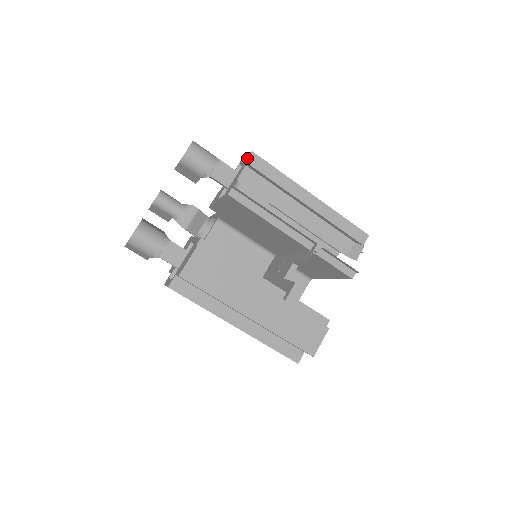
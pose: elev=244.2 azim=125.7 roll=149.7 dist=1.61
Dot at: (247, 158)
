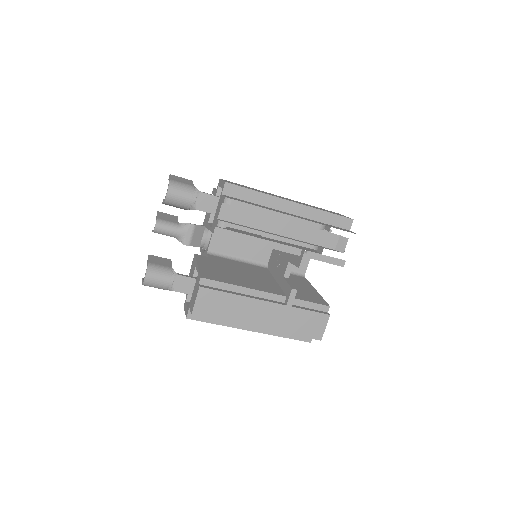
Dot at: (222, 189)
